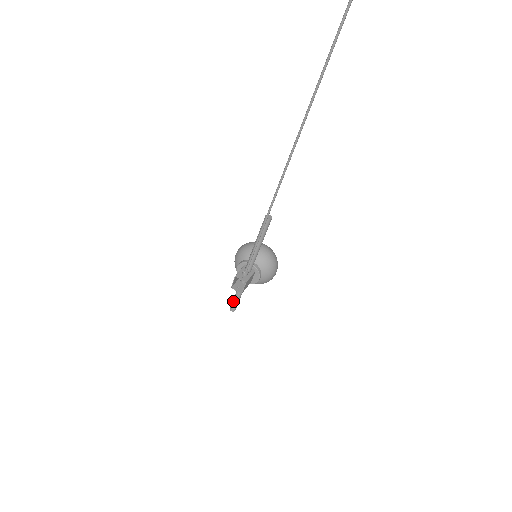
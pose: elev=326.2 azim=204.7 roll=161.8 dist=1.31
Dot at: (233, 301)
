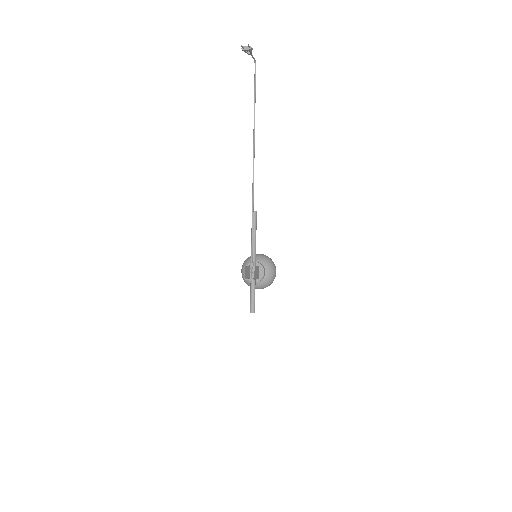
Dot at: (250, 302)
